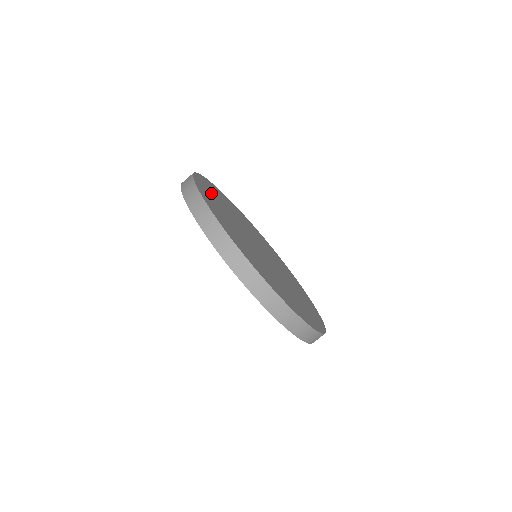
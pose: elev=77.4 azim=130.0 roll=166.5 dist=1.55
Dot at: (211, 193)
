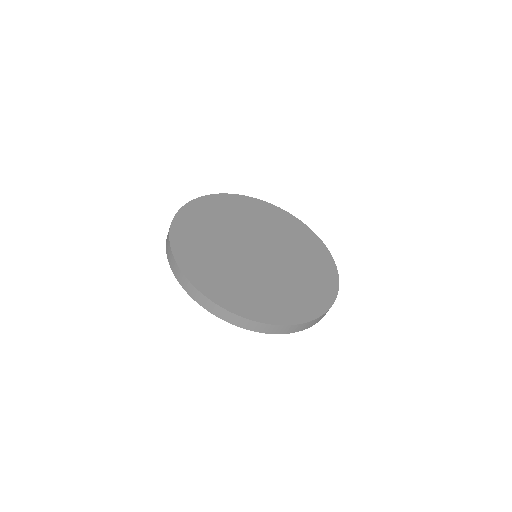
Dot at: (193, 247)
